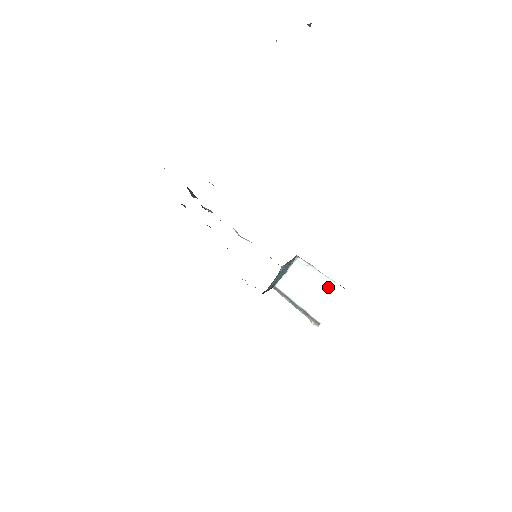
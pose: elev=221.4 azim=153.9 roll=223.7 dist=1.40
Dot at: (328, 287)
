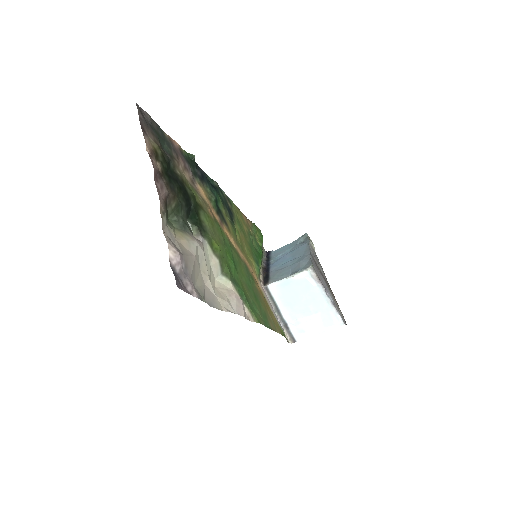
Dot at: (327, 314)
